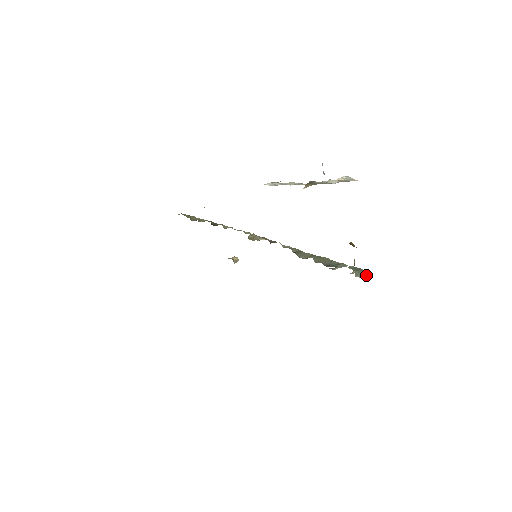
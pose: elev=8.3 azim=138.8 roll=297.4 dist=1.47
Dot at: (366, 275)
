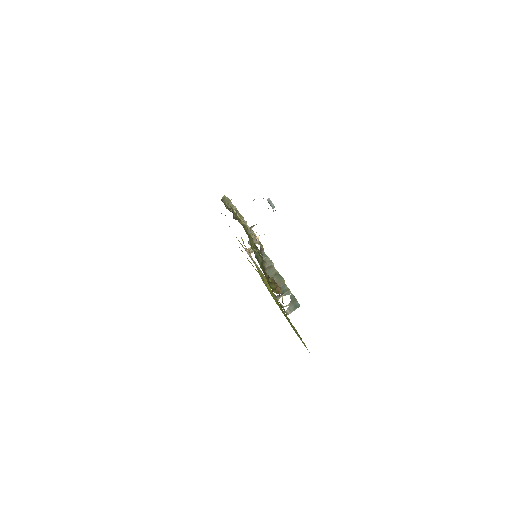
Dot at: (294, 310)
